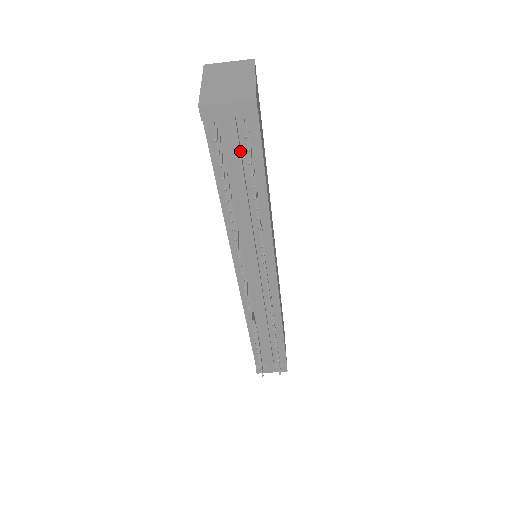
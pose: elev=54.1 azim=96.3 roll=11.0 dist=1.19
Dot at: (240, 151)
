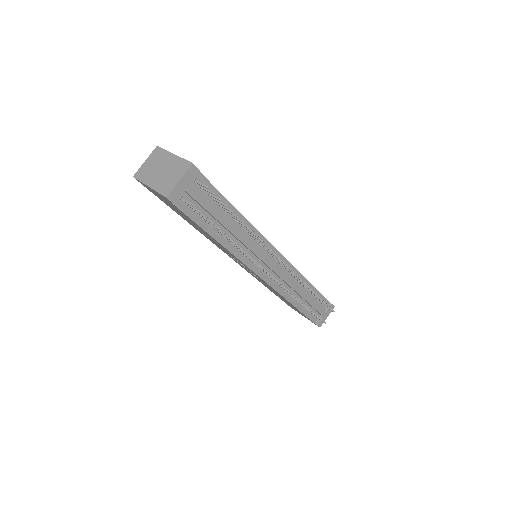
Dot at: (206, 200)
